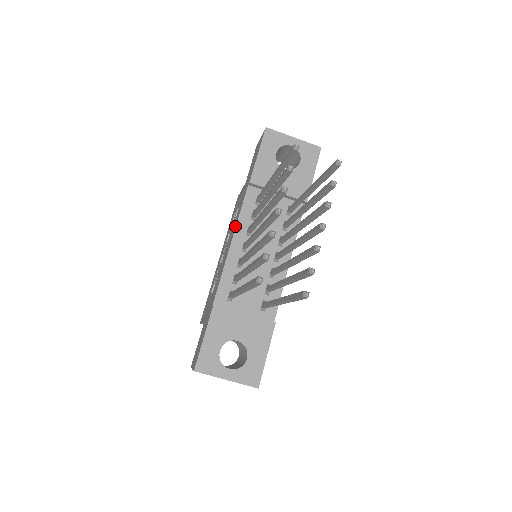
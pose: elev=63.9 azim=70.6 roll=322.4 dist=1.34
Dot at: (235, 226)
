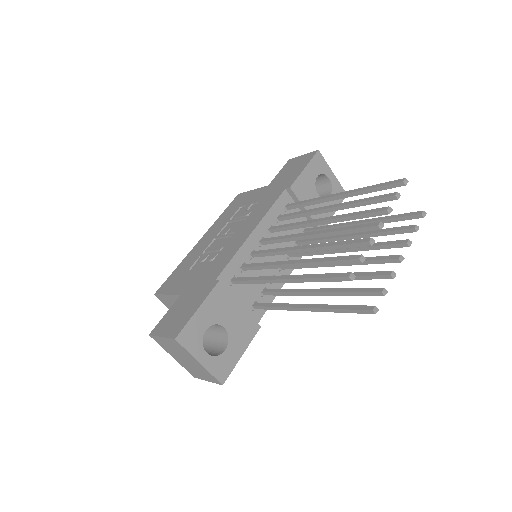
Dot at: (260, 218)
